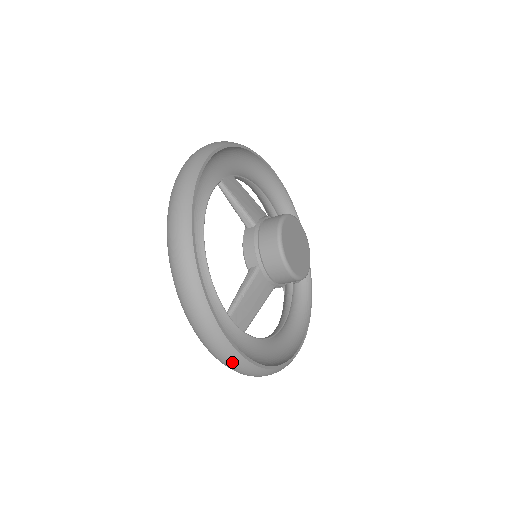
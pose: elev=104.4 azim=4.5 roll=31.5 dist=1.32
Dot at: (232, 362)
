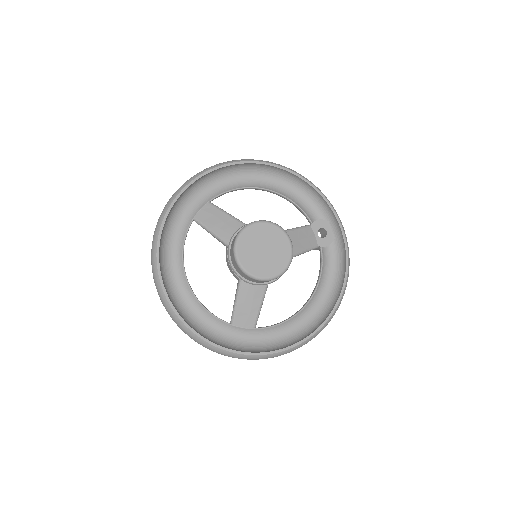
Dot at: occluded
